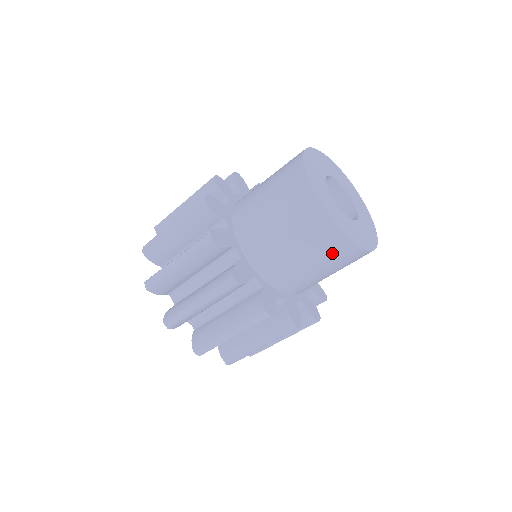
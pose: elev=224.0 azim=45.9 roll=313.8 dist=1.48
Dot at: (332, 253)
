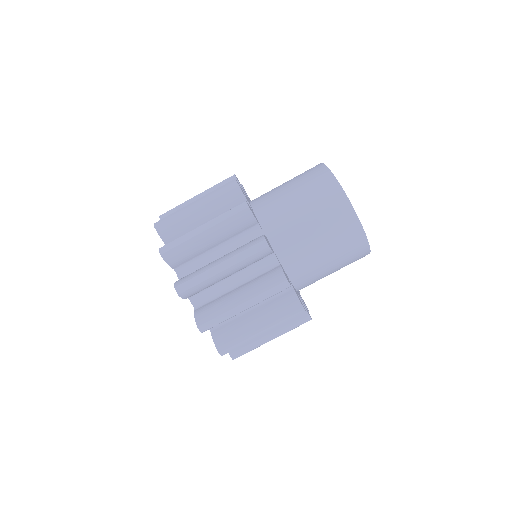
Dot at: (345, 240)
